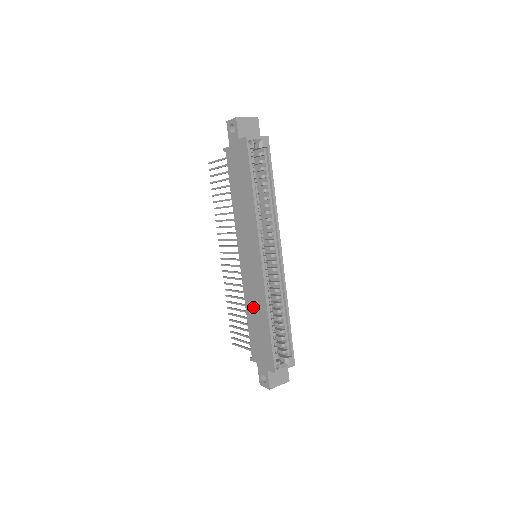
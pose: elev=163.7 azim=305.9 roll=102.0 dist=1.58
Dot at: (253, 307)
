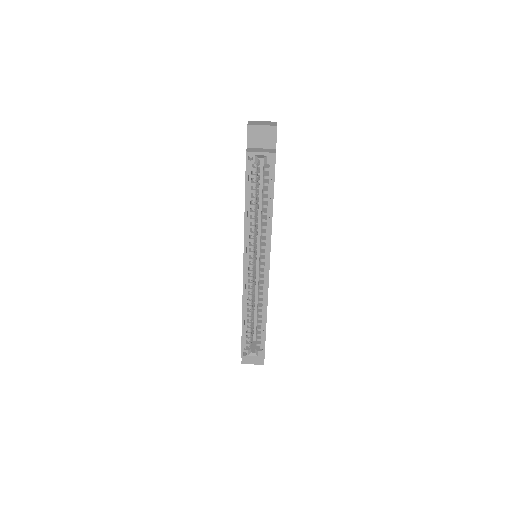
Dot at: occluded
